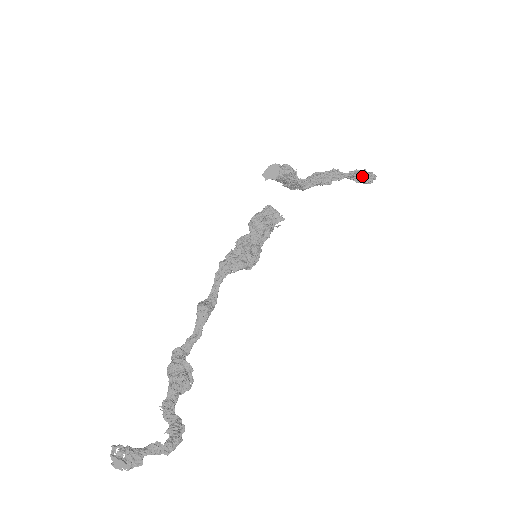
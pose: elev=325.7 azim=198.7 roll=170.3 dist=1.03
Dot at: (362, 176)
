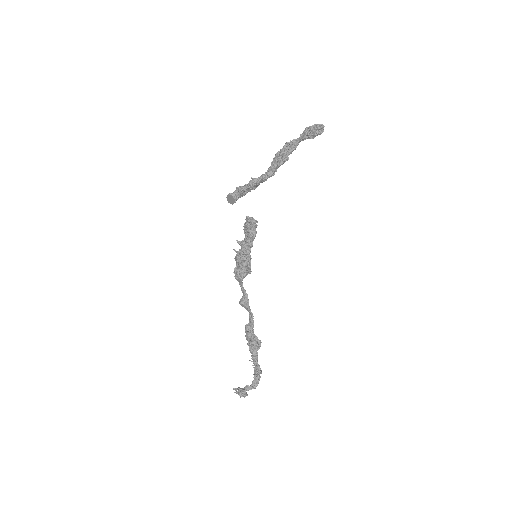
Dot at: (311, 133)
